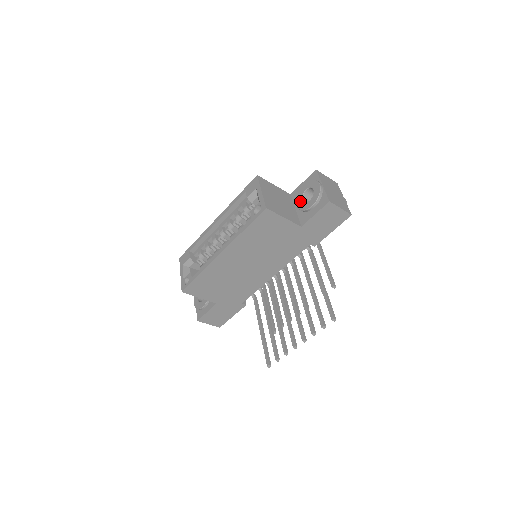
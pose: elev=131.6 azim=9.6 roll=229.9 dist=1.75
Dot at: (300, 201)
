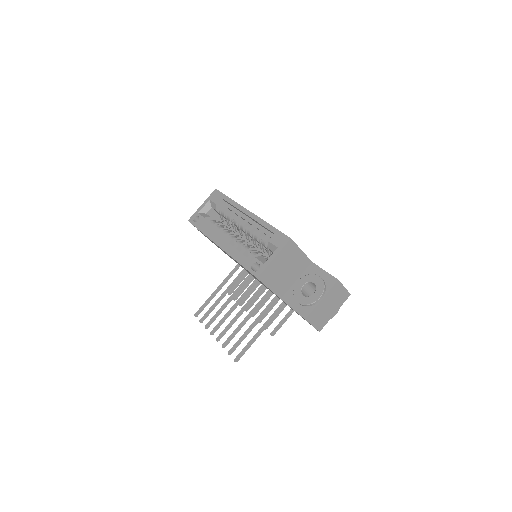
Dot at: (302, 283)
